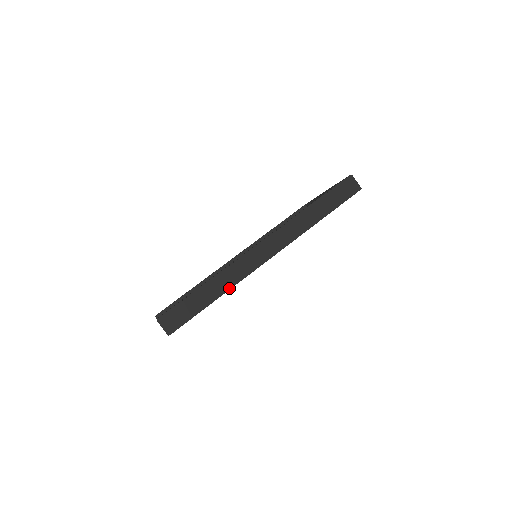
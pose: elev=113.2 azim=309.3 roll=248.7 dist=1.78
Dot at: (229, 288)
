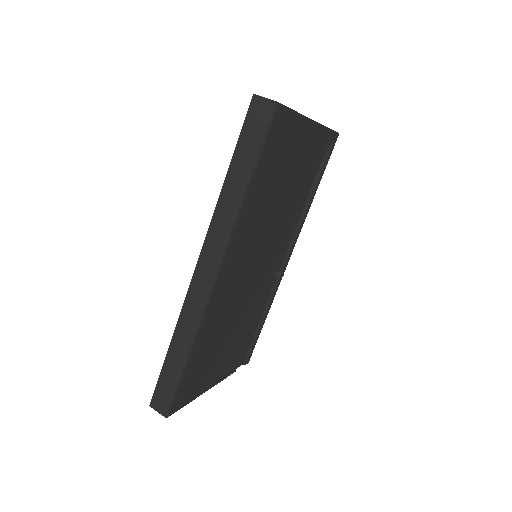
Dot at: (192, 340)
